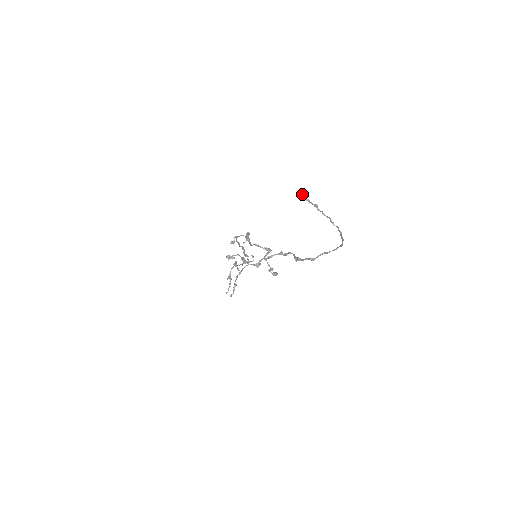
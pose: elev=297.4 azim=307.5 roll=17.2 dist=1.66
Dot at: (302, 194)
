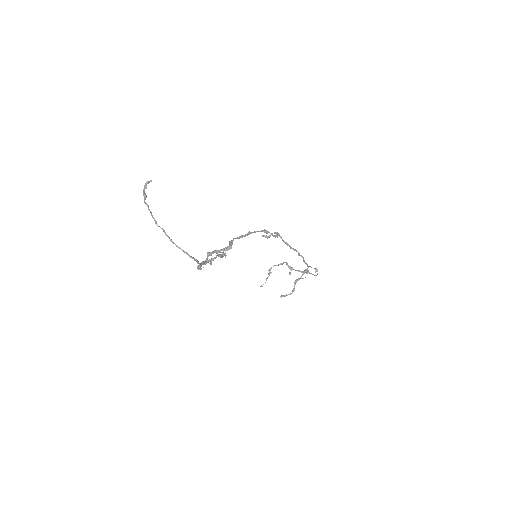
Dot at: occluded
